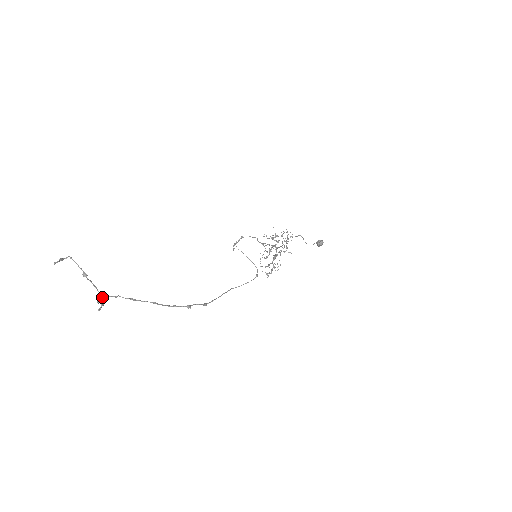
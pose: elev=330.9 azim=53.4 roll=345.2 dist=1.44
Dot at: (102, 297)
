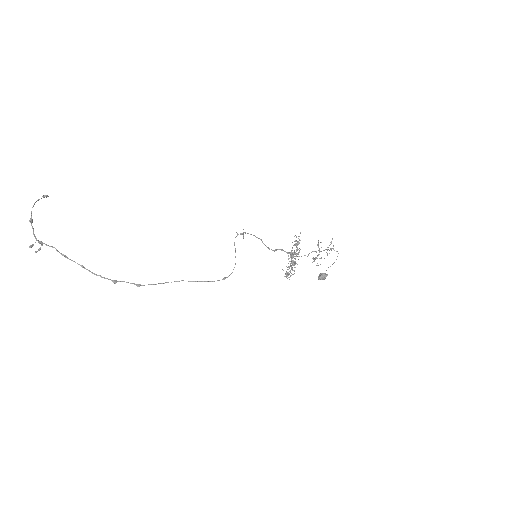
Dot at: (41, 243)
